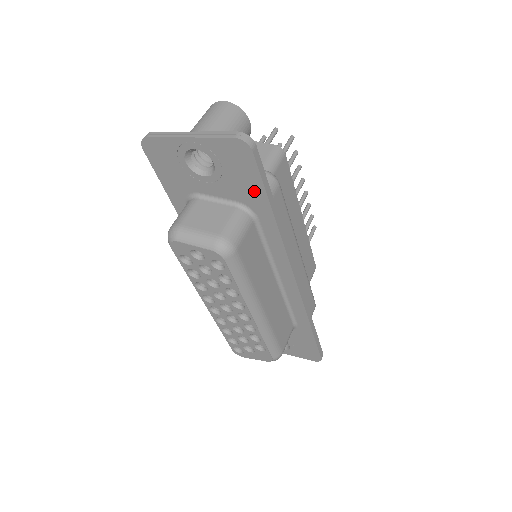
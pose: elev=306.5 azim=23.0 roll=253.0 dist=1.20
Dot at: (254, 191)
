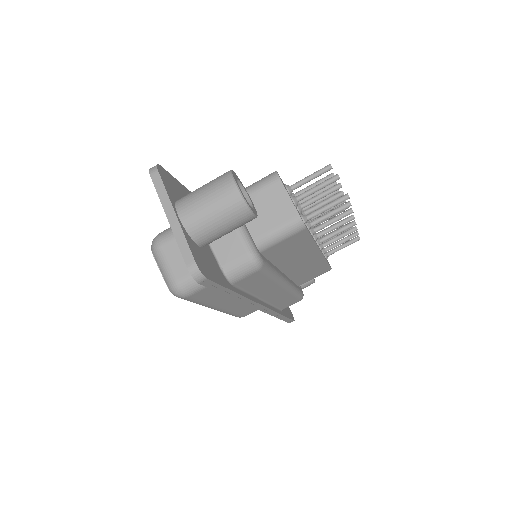
Dot at: occluded
